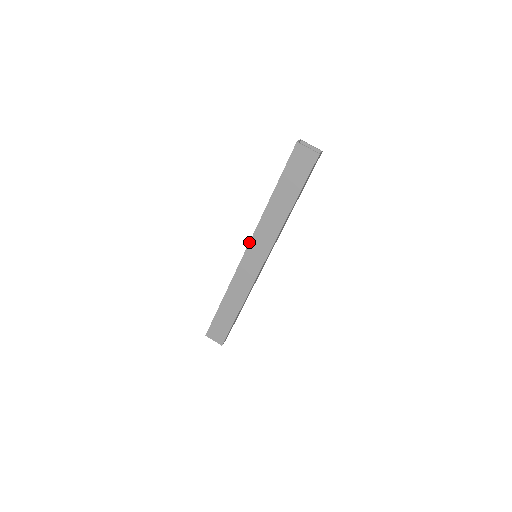
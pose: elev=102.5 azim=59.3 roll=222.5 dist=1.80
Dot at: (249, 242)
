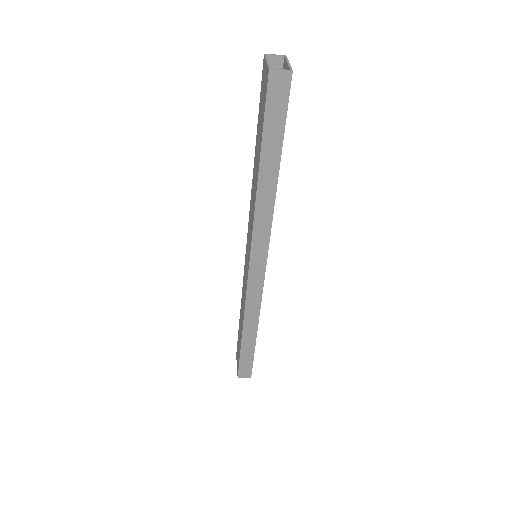
Dot at: (248, 229)
